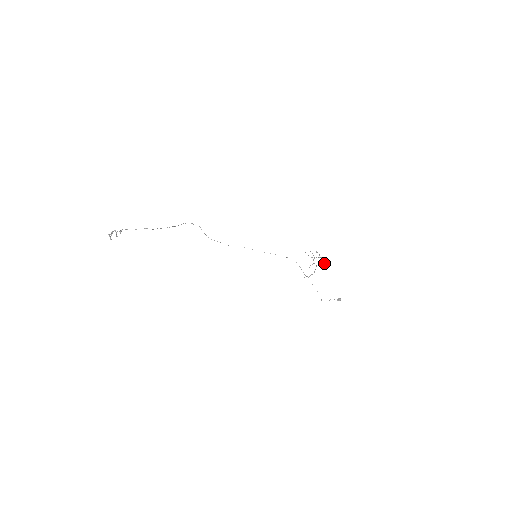
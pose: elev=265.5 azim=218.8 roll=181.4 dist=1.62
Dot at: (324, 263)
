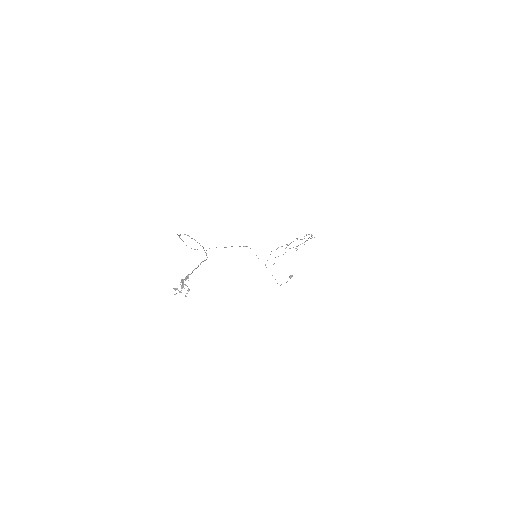
Dot at: occluded
